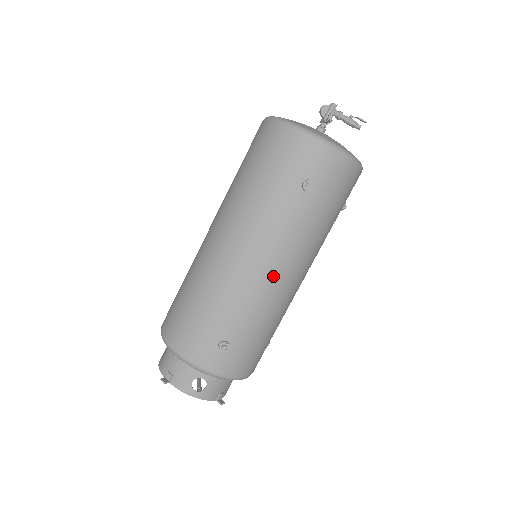
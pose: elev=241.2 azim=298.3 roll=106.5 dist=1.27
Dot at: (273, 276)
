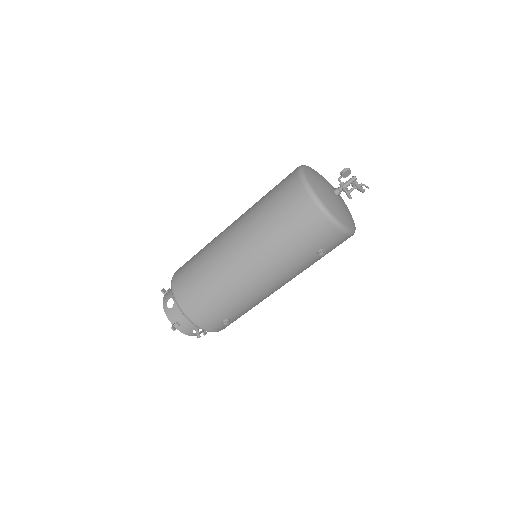
Dot at: (273, 290)
